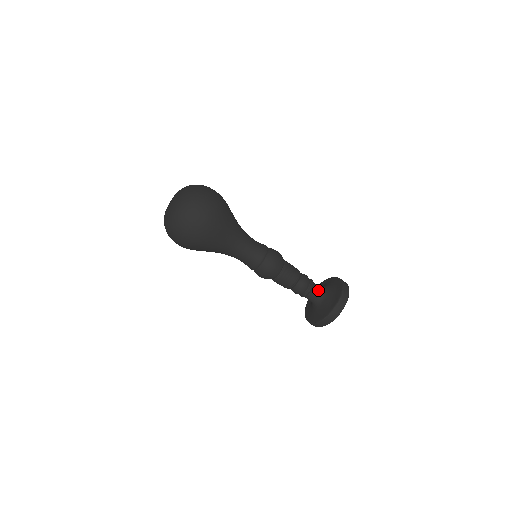
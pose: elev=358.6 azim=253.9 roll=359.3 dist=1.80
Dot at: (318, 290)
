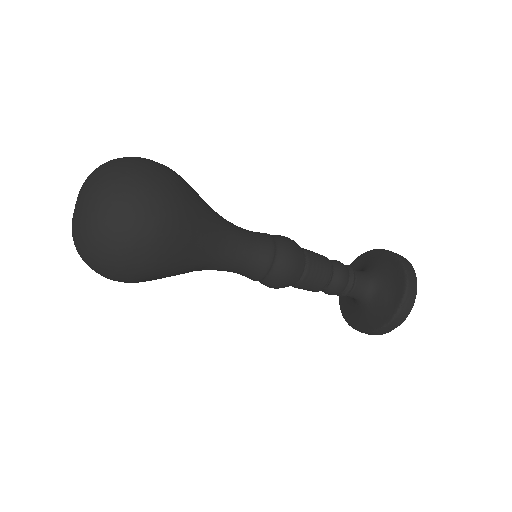
Dot at: (363, 279)
